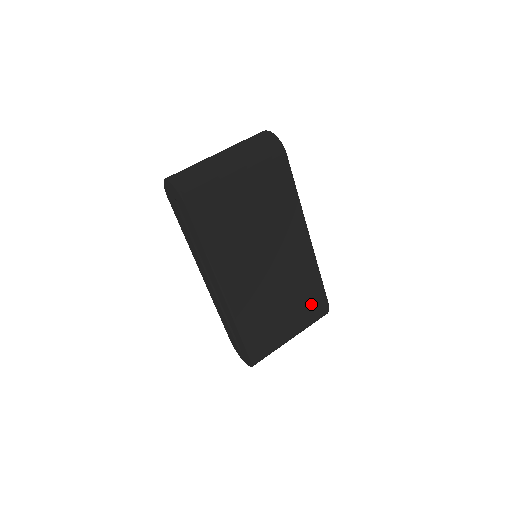
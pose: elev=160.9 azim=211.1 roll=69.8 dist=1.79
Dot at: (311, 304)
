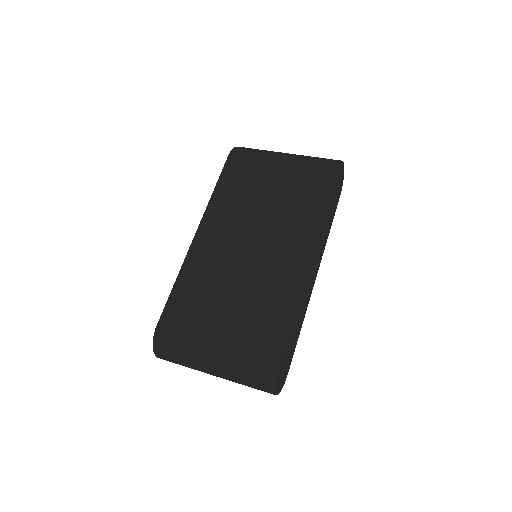
Dot at: (259, 335)
